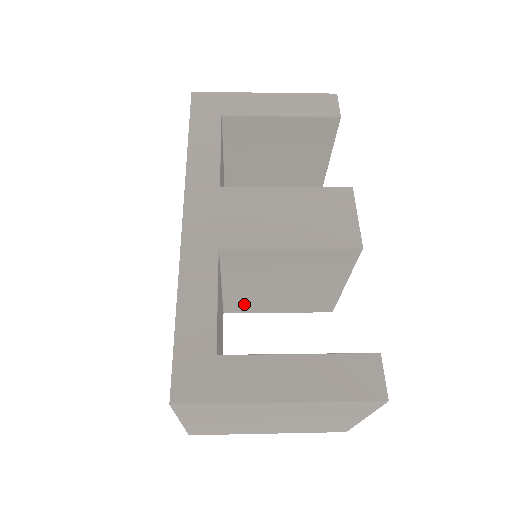
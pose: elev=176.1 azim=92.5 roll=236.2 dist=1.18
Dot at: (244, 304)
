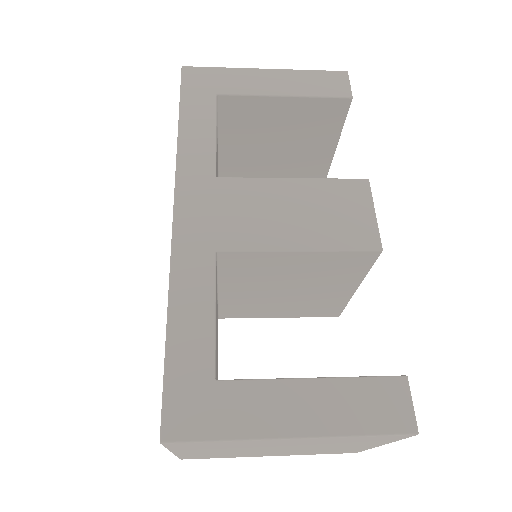
Dot at: (242, 309)
